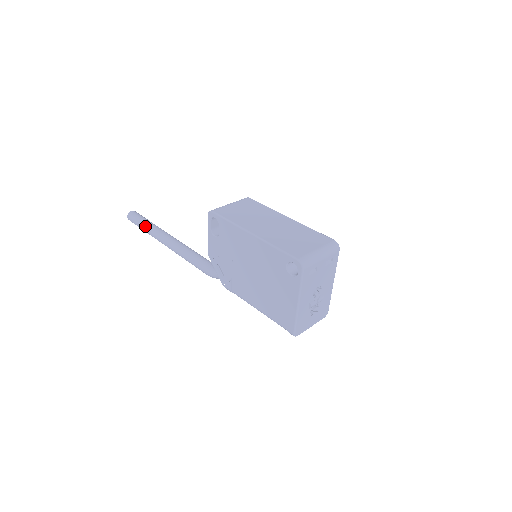
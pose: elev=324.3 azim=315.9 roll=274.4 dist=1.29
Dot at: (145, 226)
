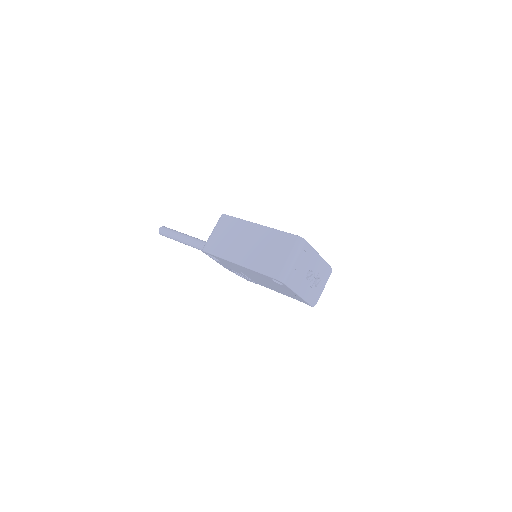
Dot at: (176, 239)
